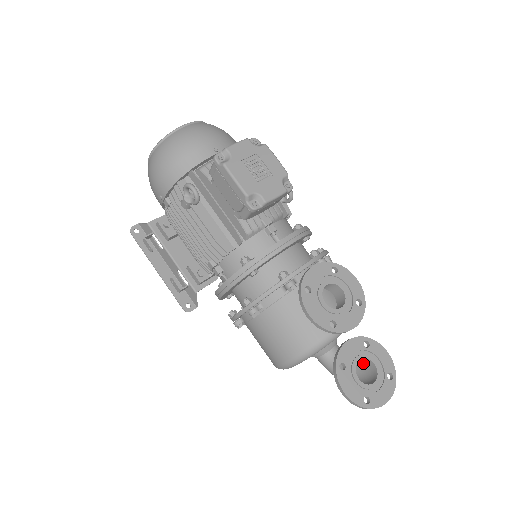
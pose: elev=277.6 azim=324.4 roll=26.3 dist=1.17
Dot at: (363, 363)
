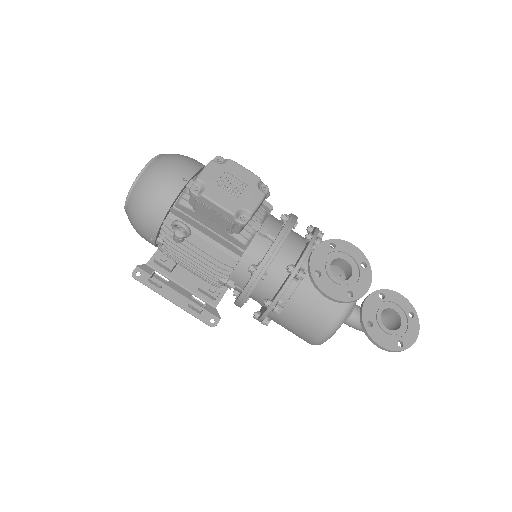
Dot at: (384, 312)
